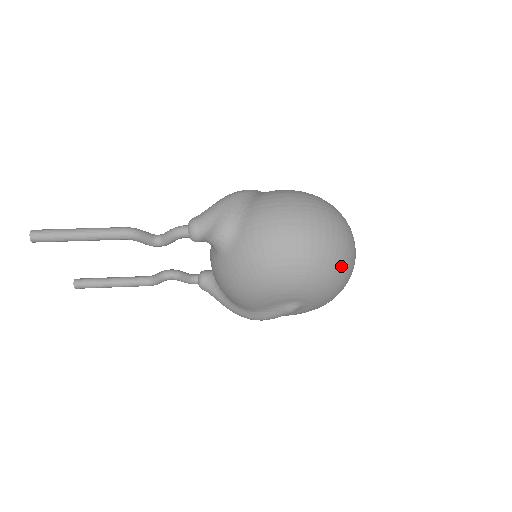
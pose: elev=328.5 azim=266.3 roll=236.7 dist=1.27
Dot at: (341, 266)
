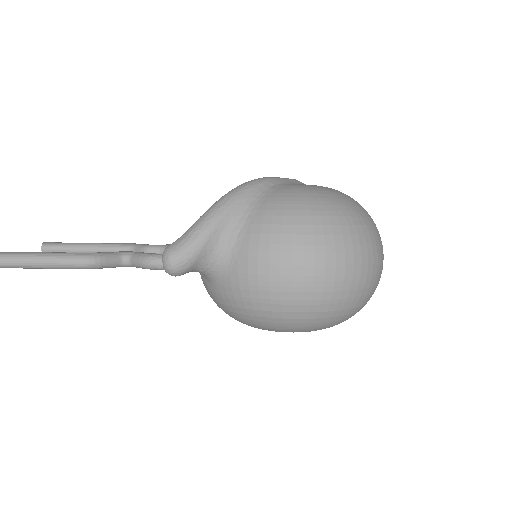
Dot at: (358, 306)
